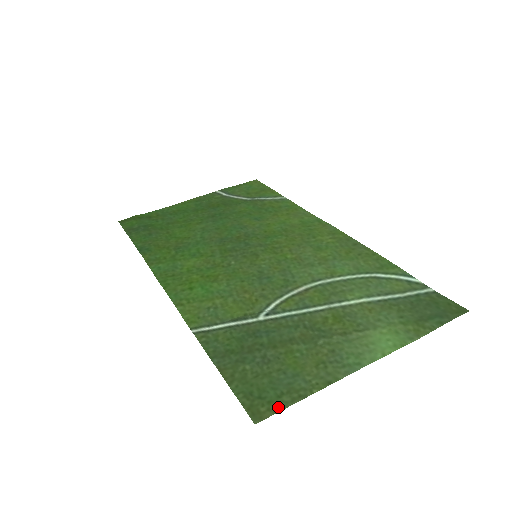
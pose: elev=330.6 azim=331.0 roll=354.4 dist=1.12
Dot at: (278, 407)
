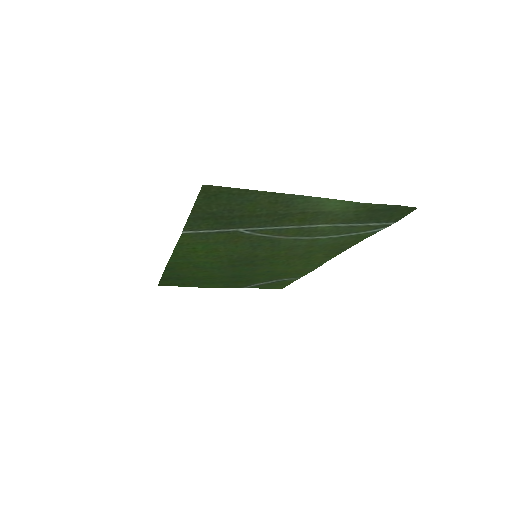
Dot at: (226, 189)
